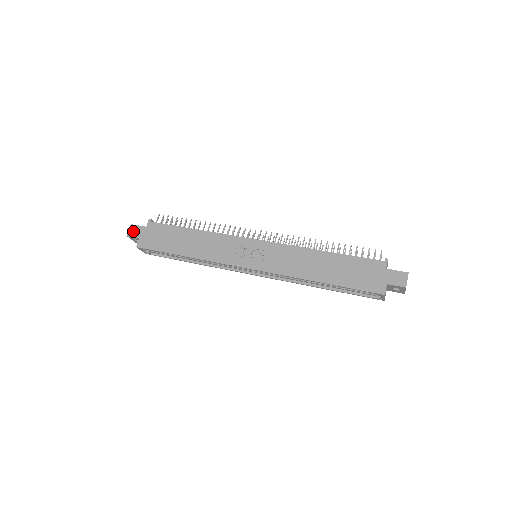
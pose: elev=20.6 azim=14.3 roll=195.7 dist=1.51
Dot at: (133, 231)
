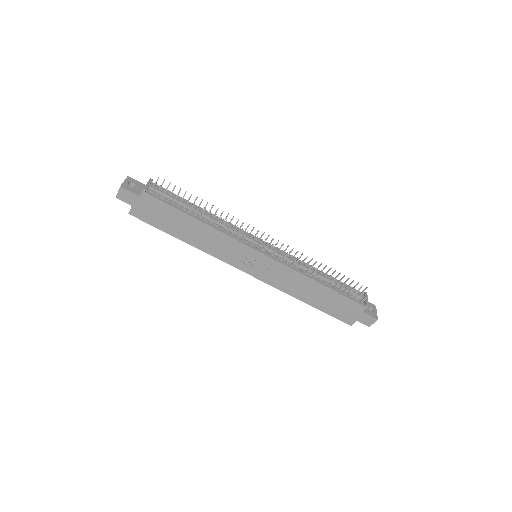
Dot at: (123, 196)
